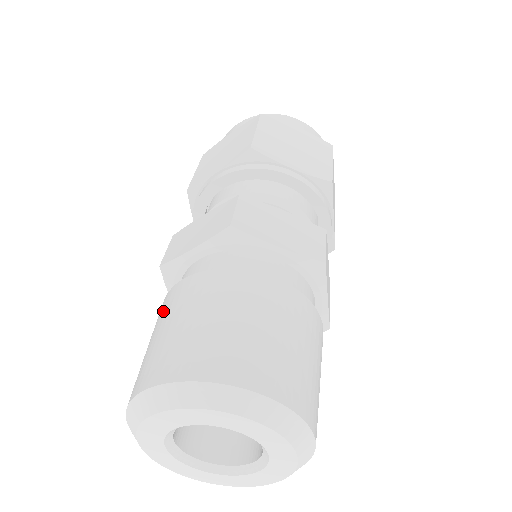
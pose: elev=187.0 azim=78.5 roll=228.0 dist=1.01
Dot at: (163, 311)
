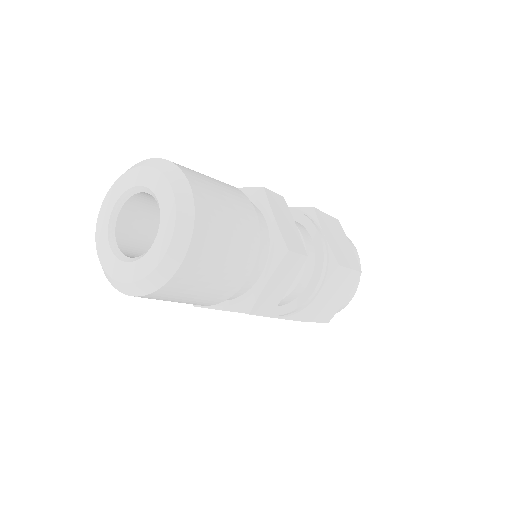
Dot at: occluded
